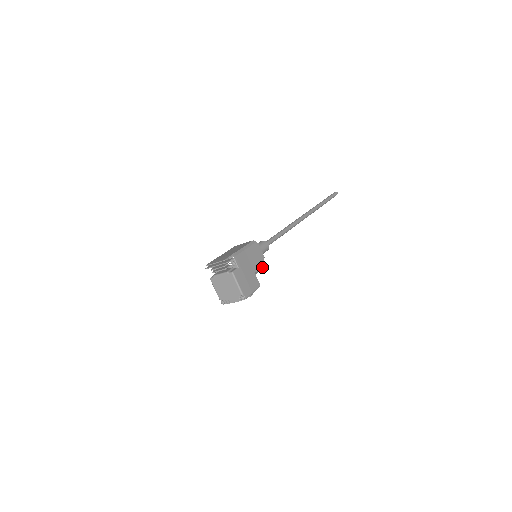
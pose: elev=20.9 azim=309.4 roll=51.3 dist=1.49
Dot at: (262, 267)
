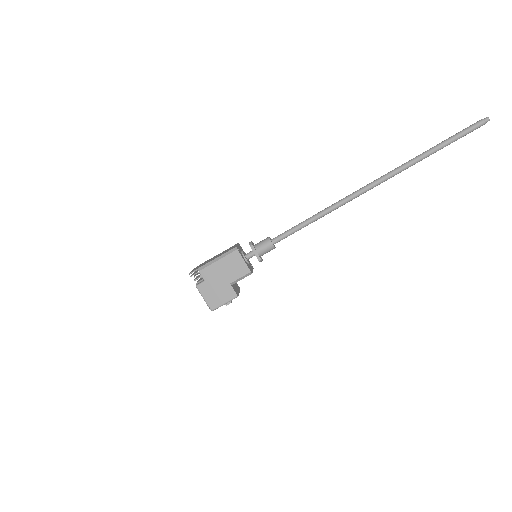
Dot at: (245, 275)
